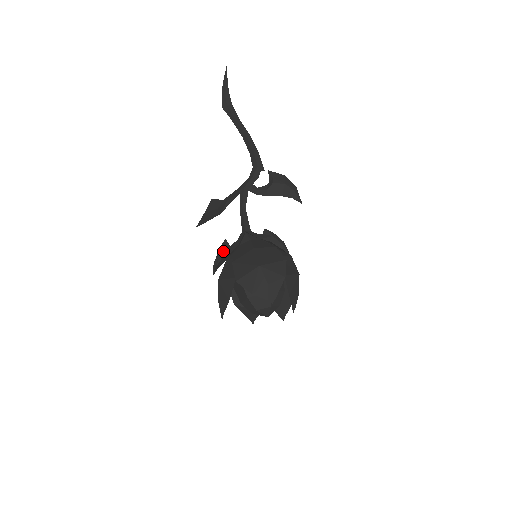
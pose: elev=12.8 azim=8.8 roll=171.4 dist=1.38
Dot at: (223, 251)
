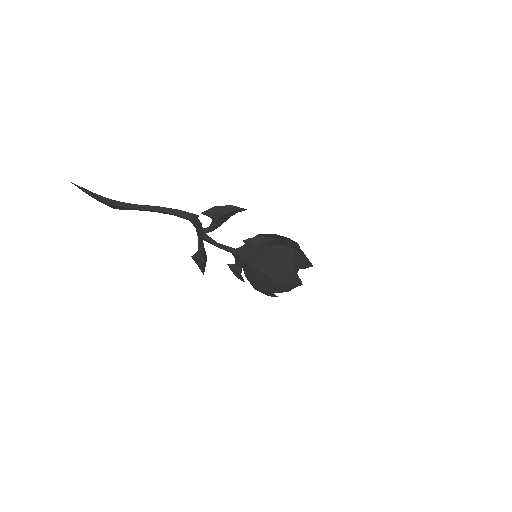
Dot at: (236, 272)
